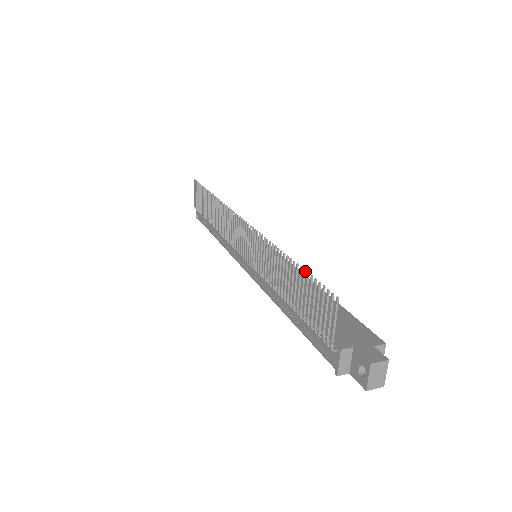
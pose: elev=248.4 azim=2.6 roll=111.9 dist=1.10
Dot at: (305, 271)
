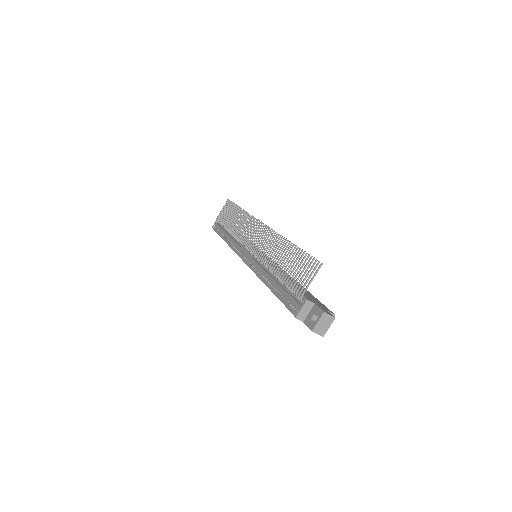
Dot at: occluded
